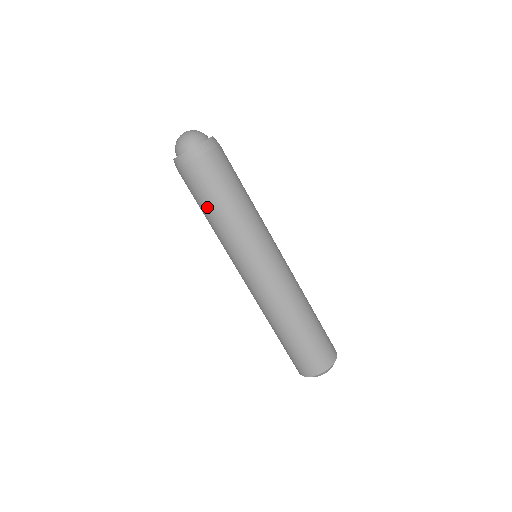
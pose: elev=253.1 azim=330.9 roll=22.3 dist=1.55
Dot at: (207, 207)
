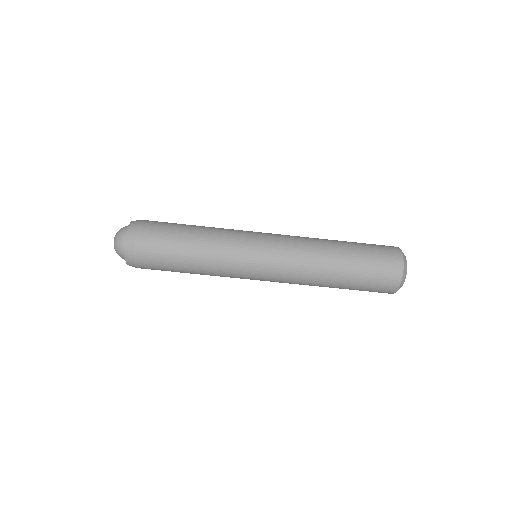
Dot at: (182, 271)
